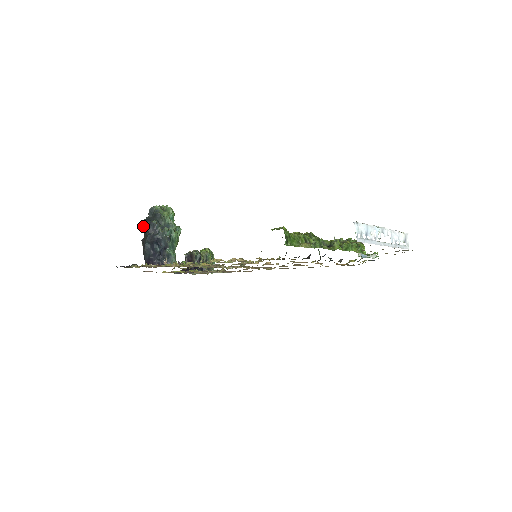
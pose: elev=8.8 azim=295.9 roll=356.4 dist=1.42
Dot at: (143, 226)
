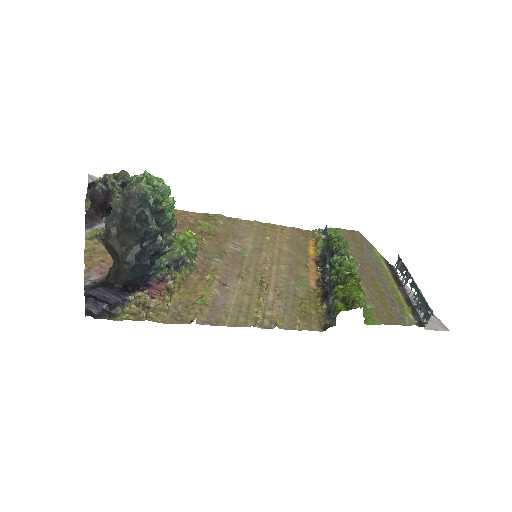
Dot at: (130, 230)
